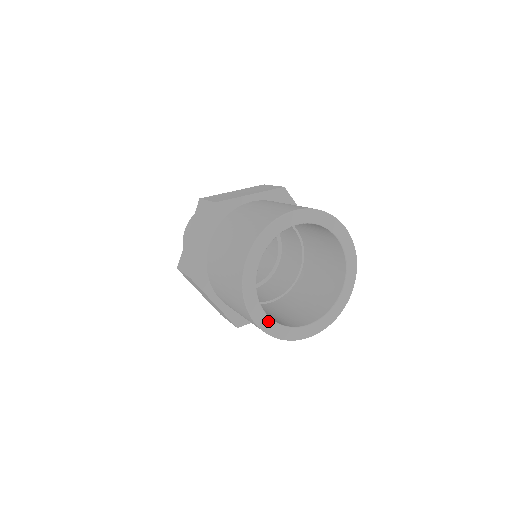
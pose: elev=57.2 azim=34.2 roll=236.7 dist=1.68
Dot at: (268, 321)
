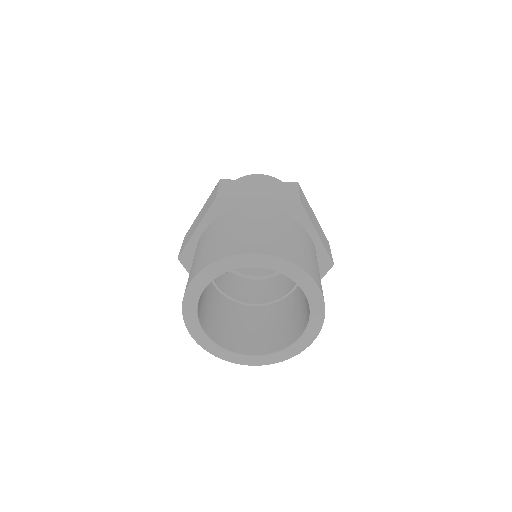
Dot at: (206, 339)
